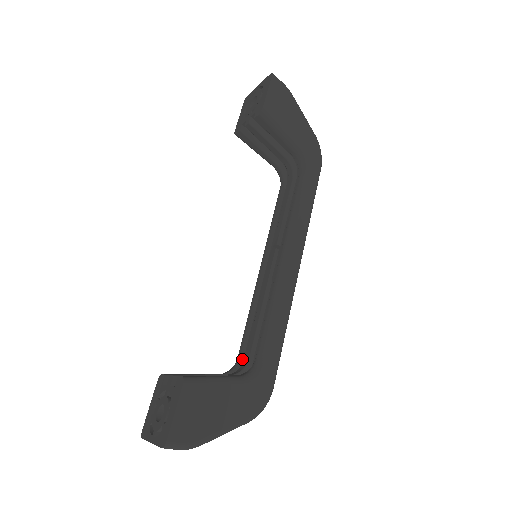
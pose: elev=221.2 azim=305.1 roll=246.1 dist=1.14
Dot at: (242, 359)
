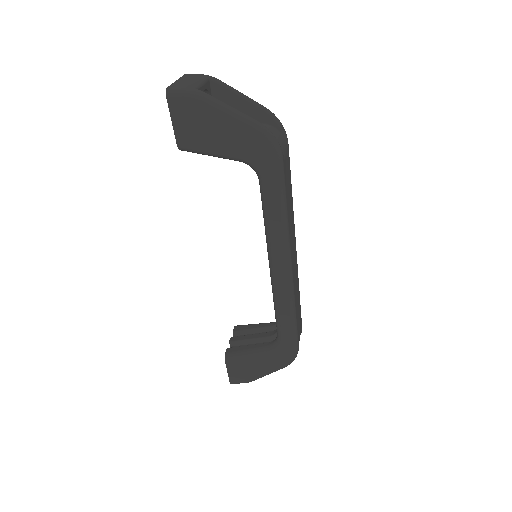
Dot at: occluded
